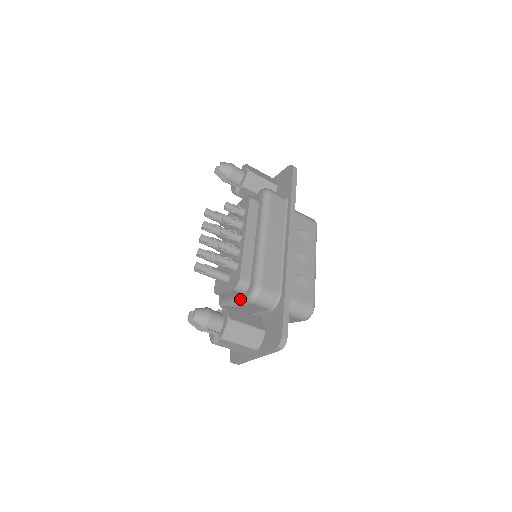
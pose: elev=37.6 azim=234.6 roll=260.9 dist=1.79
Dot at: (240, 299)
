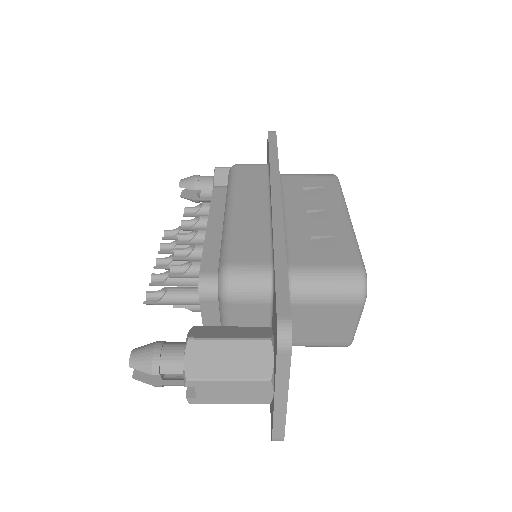
Dot at: (219, 310)
